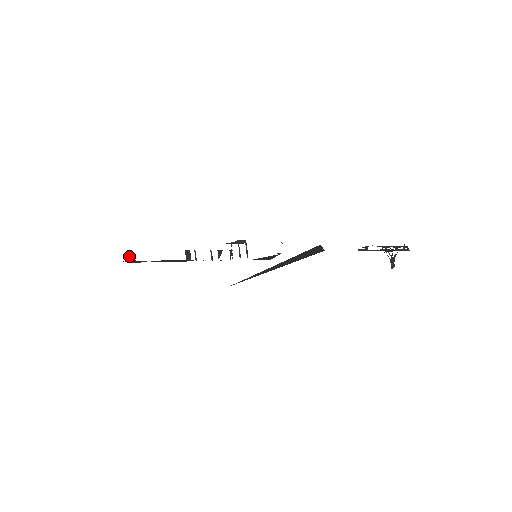
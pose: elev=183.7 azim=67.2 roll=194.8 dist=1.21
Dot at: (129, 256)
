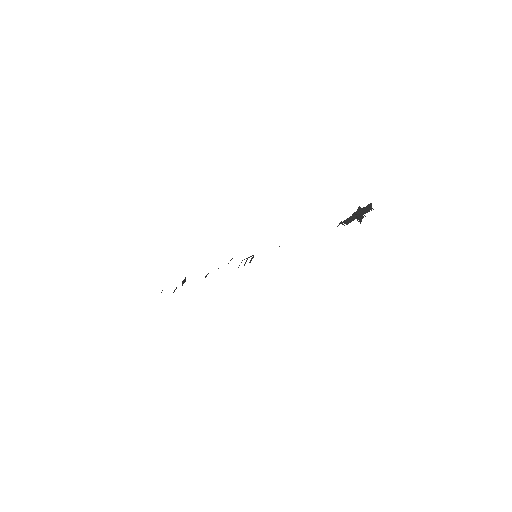
Dot at: occluded
